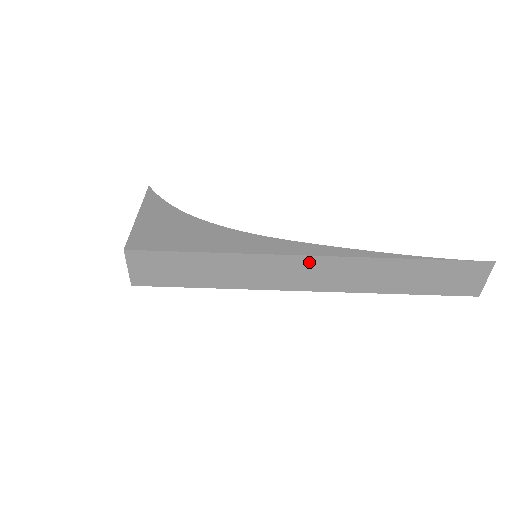
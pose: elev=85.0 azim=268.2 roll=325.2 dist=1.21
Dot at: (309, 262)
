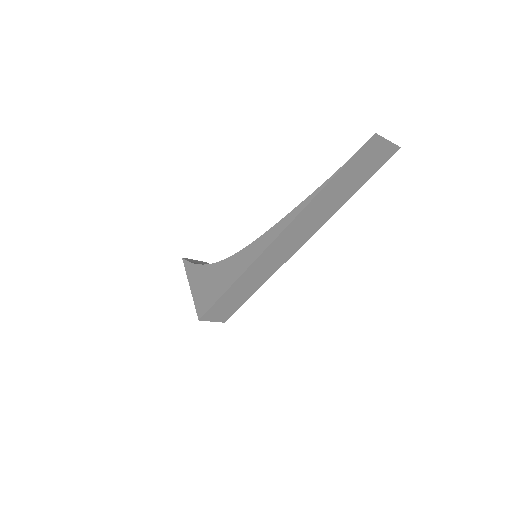
Dot at: (276, 244)
